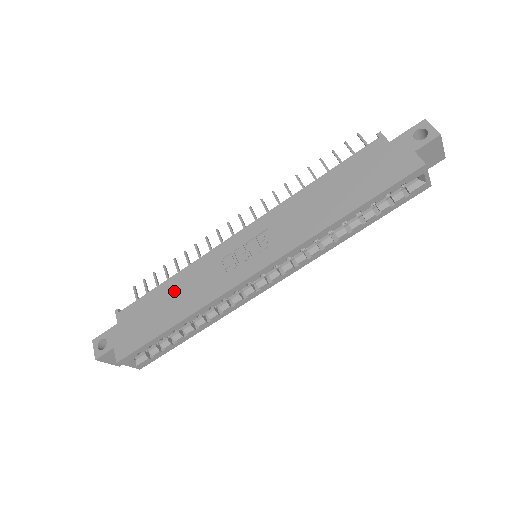
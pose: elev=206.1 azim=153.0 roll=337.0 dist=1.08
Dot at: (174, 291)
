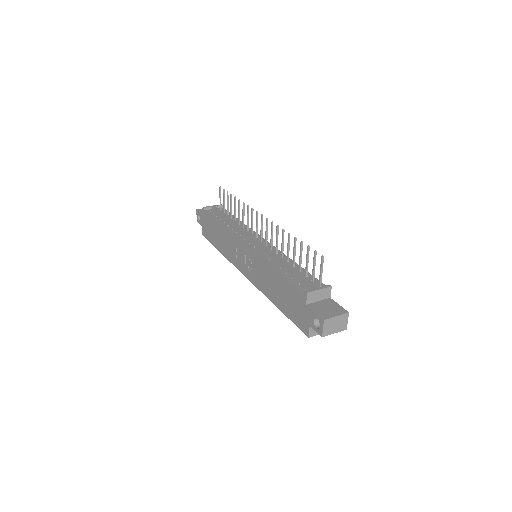
Dot at: (221, 234)
